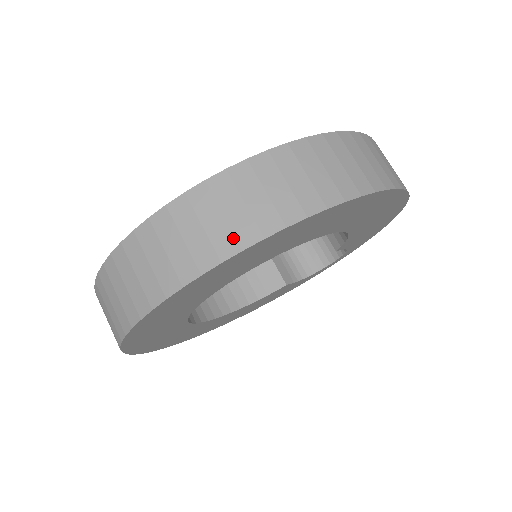
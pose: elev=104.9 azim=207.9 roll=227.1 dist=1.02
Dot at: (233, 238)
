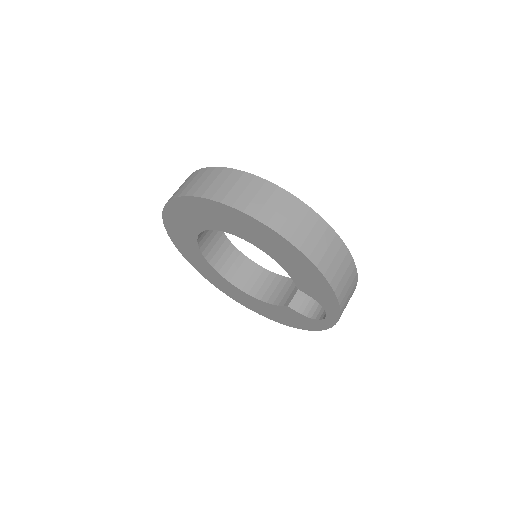
Dot at: (177, 193)
